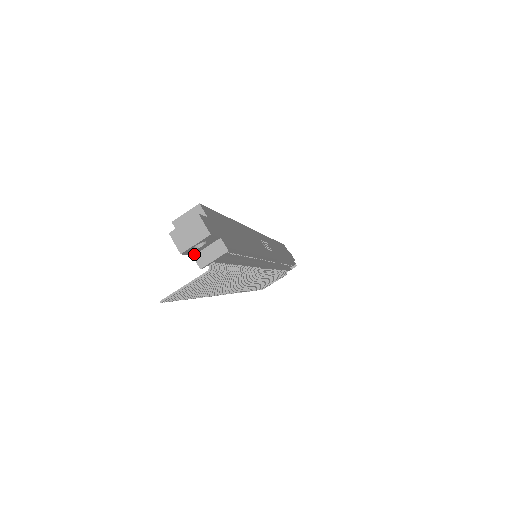
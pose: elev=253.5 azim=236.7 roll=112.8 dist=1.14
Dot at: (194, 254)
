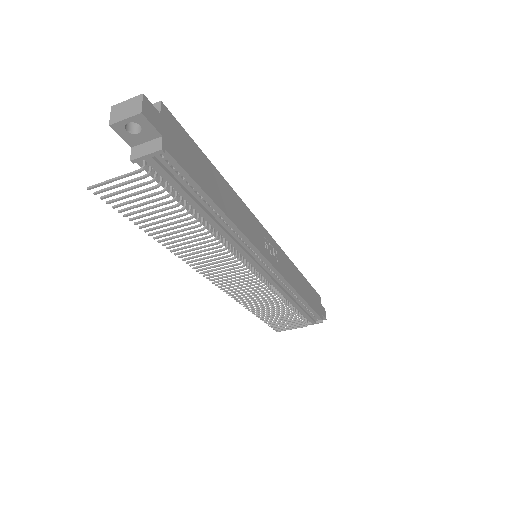
Dot at: (133, 146)
